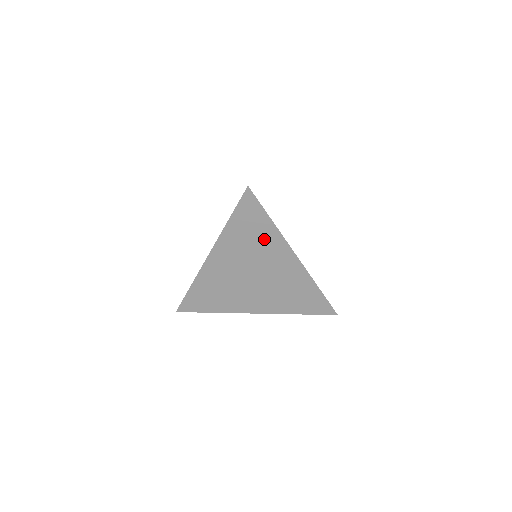
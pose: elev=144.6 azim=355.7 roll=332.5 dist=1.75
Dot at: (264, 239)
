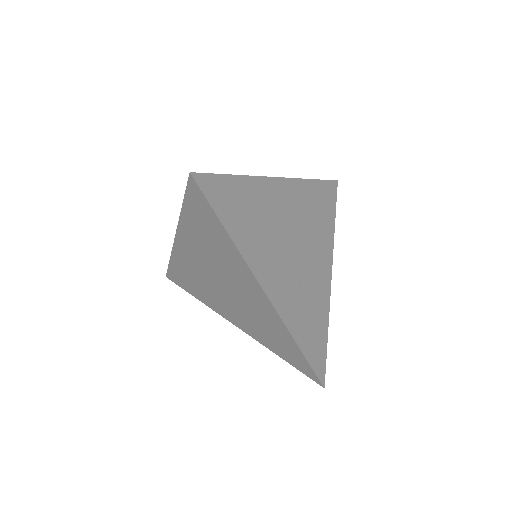
Dot at: (224, 250)
